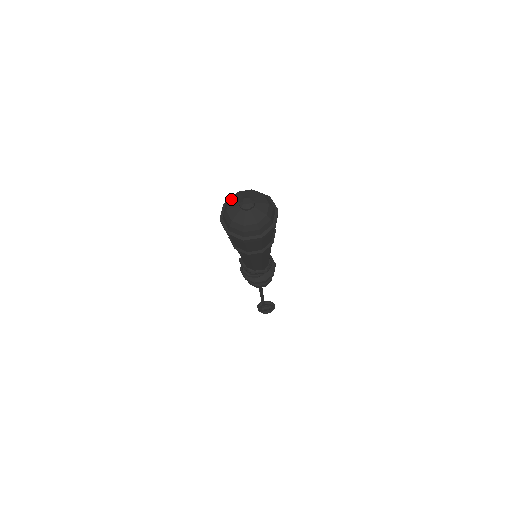
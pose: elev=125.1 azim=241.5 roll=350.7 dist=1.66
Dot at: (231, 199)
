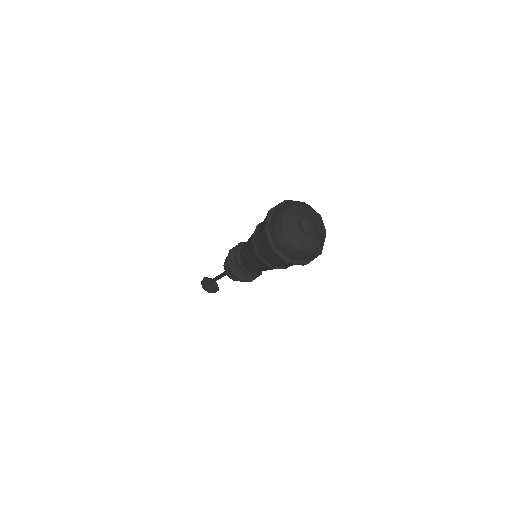
Dot at: (298, 205)
